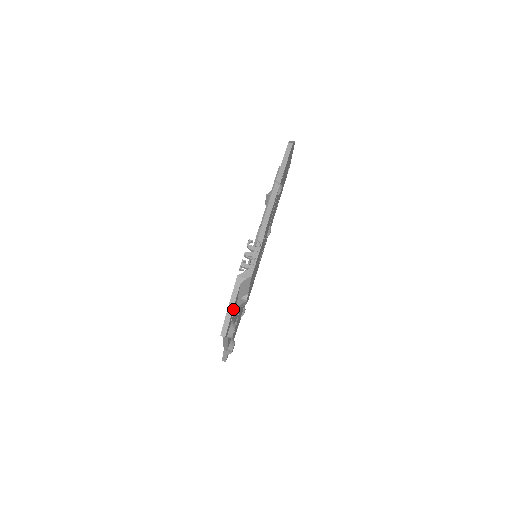
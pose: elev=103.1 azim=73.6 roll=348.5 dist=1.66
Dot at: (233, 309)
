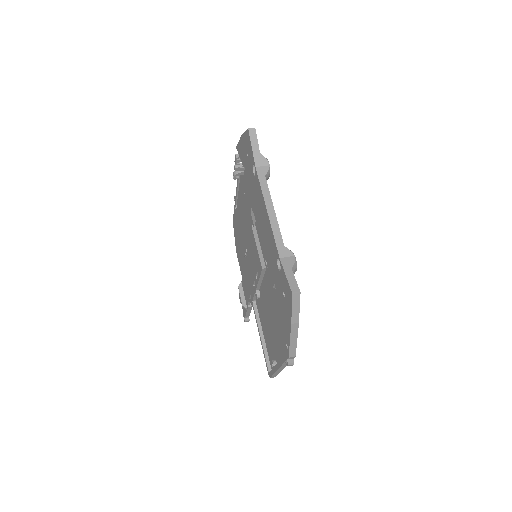
Dot at: occluded
